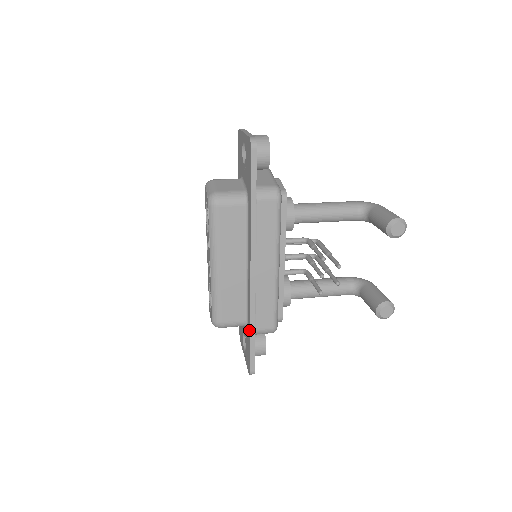
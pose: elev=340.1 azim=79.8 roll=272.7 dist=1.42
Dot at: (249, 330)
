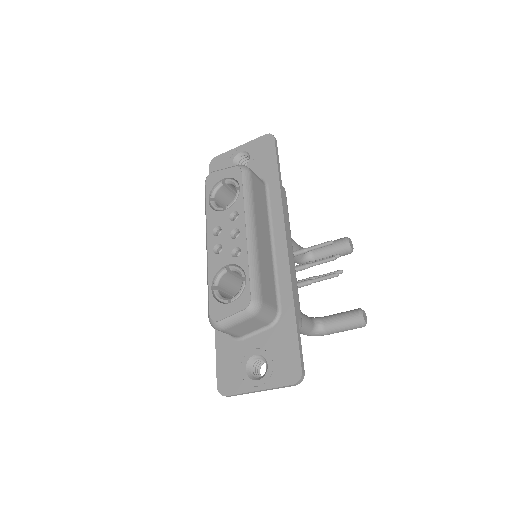
Dot at: (290, 313)
